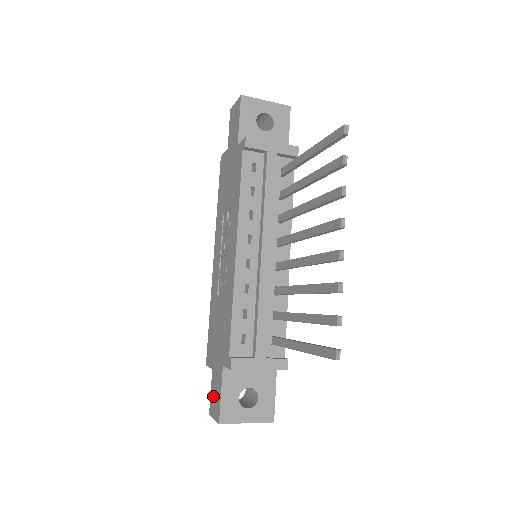
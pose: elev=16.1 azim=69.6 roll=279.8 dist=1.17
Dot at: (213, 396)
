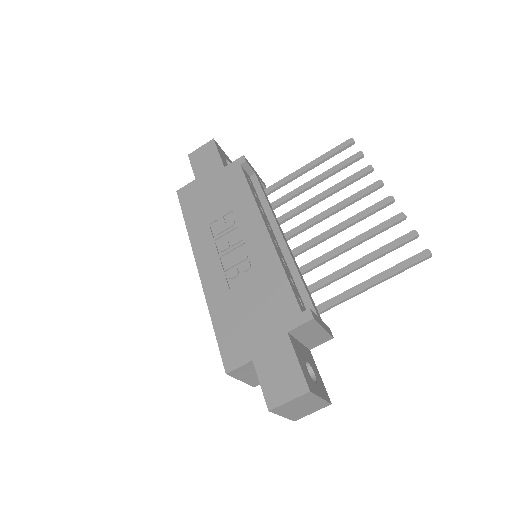
Dot at: (273, 381)
